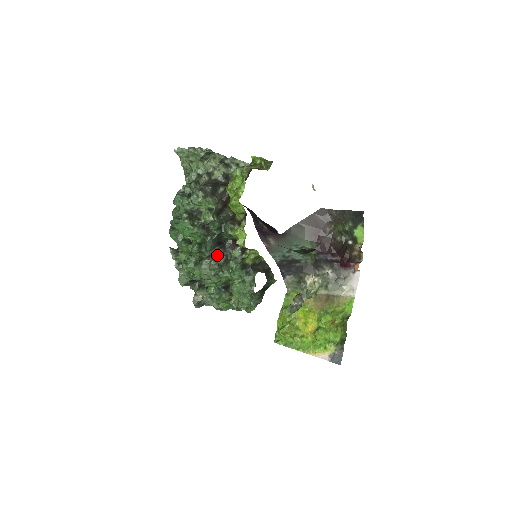
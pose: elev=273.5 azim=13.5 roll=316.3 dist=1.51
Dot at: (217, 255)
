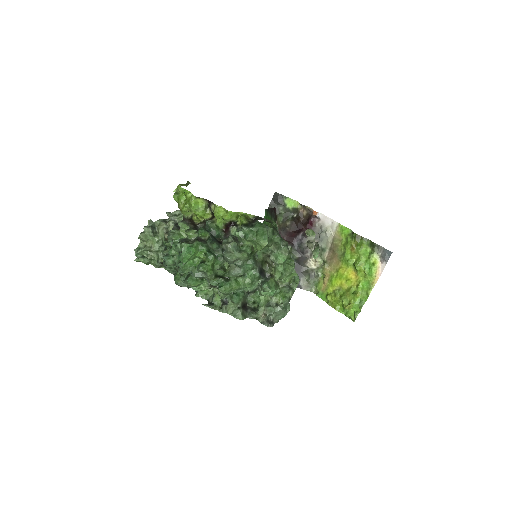
Dot at: (225, 242)
